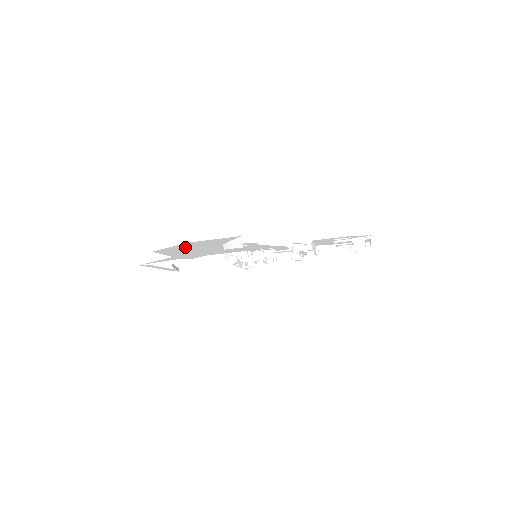
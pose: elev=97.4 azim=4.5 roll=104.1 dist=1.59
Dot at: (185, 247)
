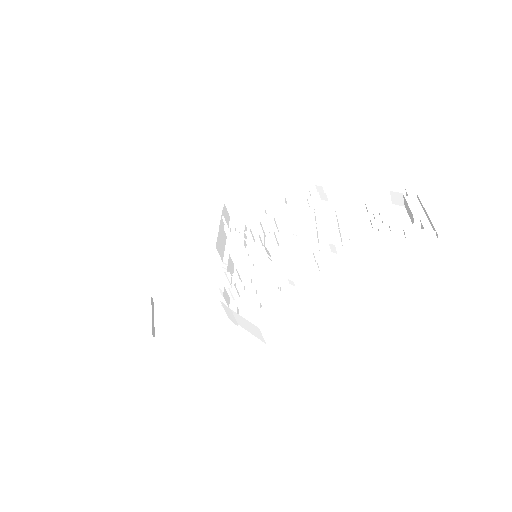
Dot at: occluded
